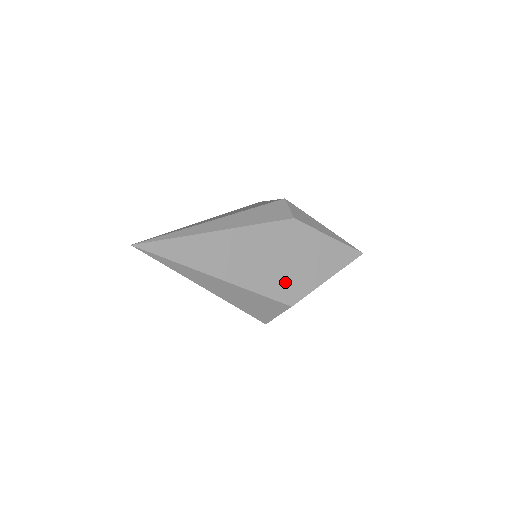
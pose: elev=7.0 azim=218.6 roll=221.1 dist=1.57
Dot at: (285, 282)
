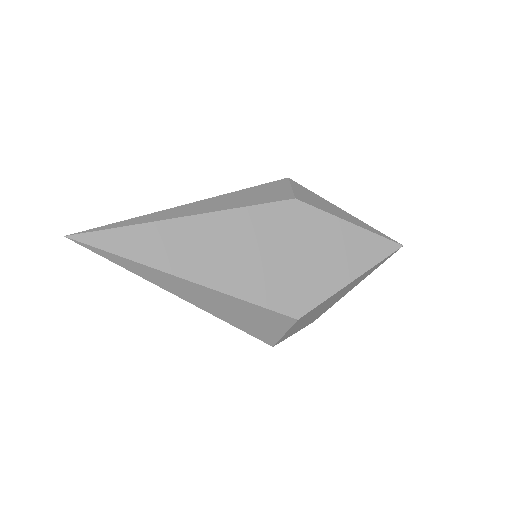
Dot at: (286, 285)
